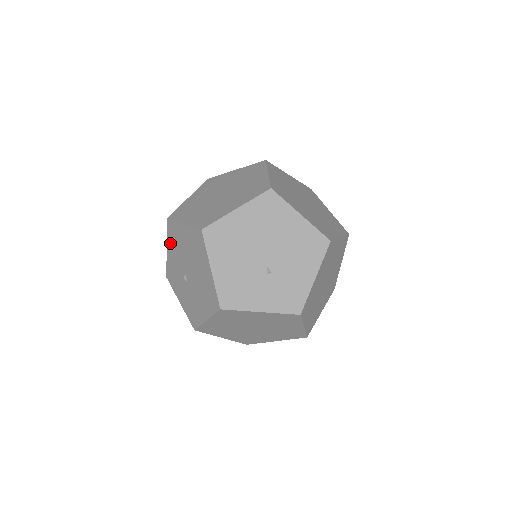
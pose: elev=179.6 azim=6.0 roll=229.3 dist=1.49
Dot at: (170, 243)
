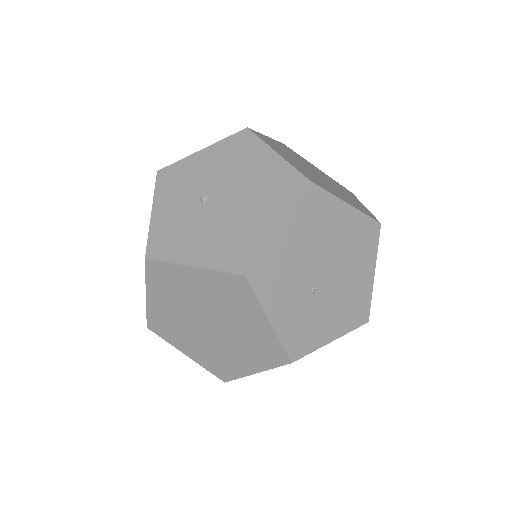
Dot at: (219, 150)
